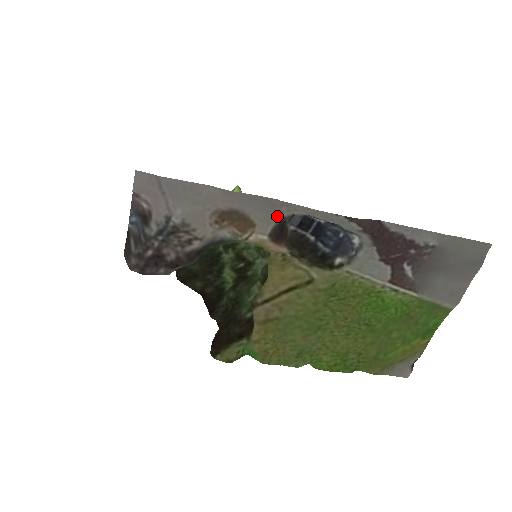
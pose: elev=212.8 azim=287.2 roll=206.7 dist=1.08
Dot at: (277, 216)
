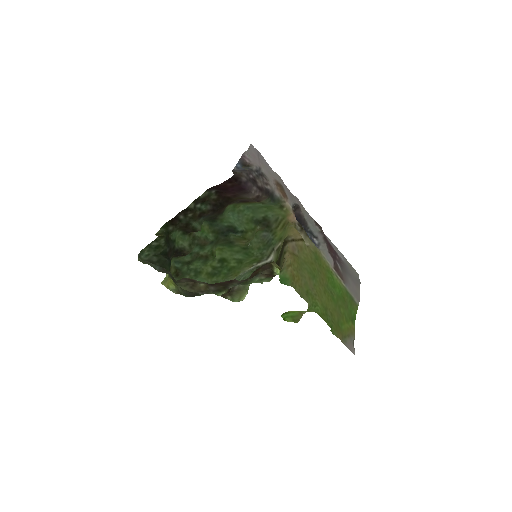
Dot at: (293, 202)
